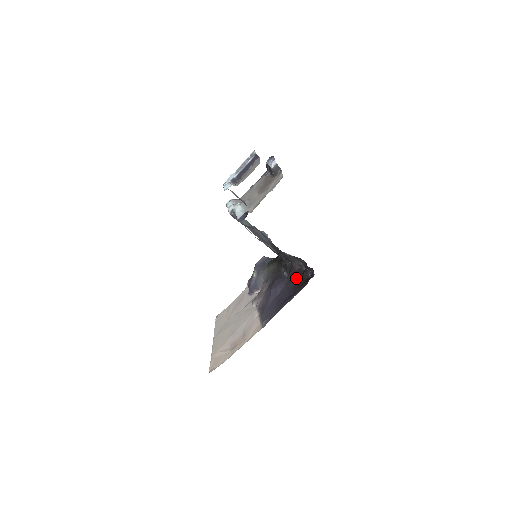
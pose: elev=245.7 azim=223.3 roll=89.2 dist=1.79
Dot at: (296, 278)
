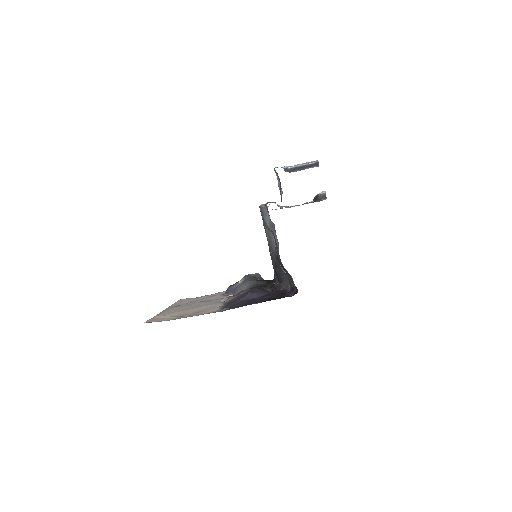
Dot at: (277, 294)
